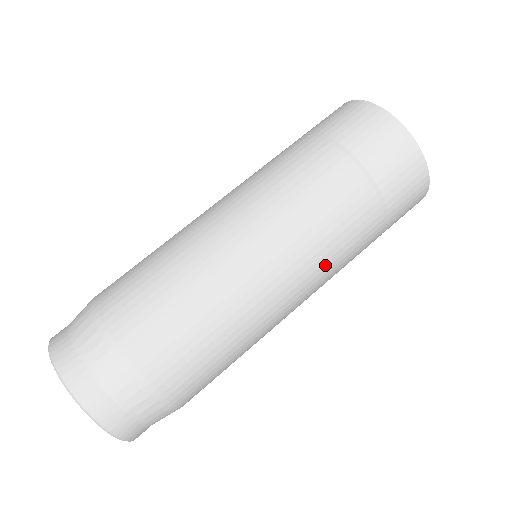
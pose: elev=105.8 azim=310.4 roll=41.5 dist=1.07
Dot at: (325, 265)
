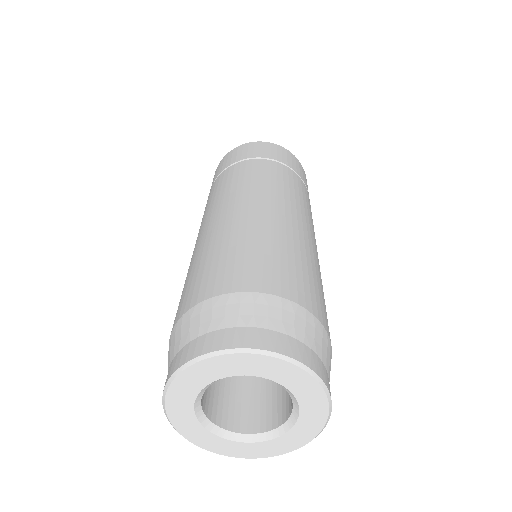
Dot at: occluded
